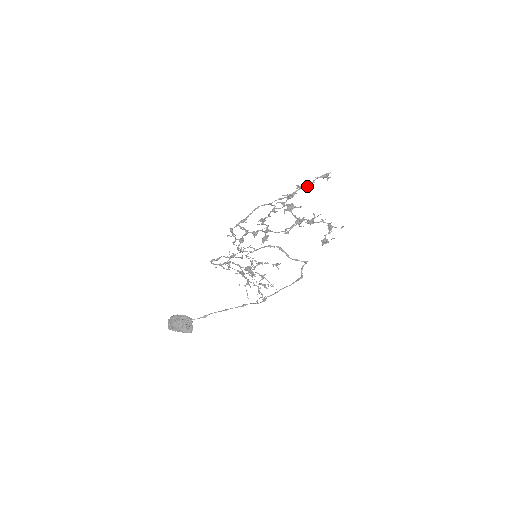
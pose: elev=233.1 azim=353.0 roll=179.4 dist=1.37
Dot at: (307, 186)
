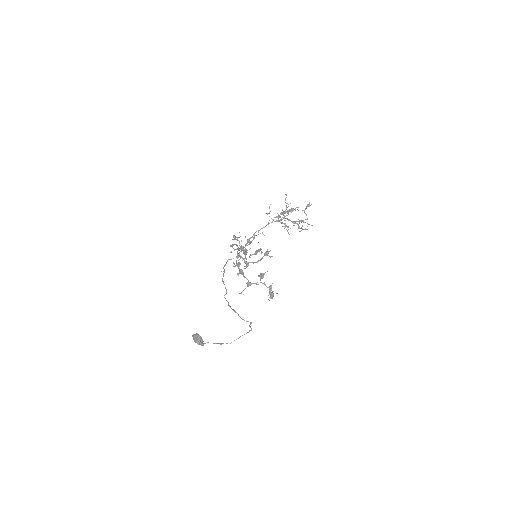
Dot at: occluded
